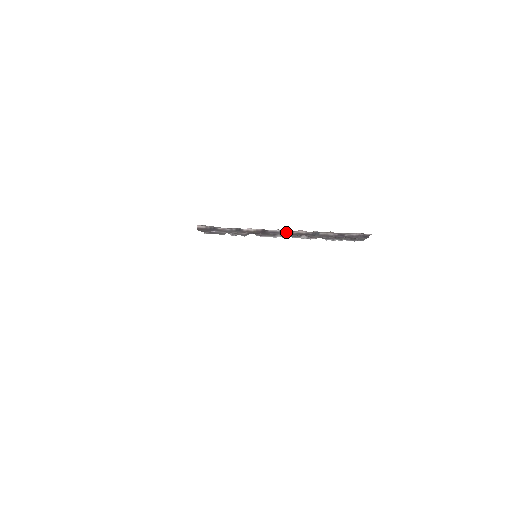
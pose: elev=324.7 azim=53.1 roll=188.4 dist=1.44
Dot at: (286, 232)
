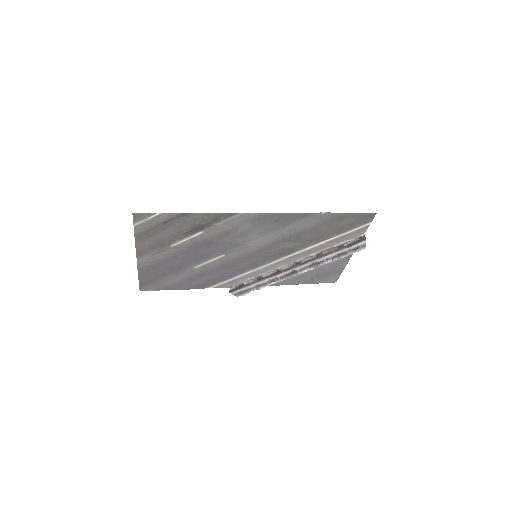
Dot at: (296, 265)
